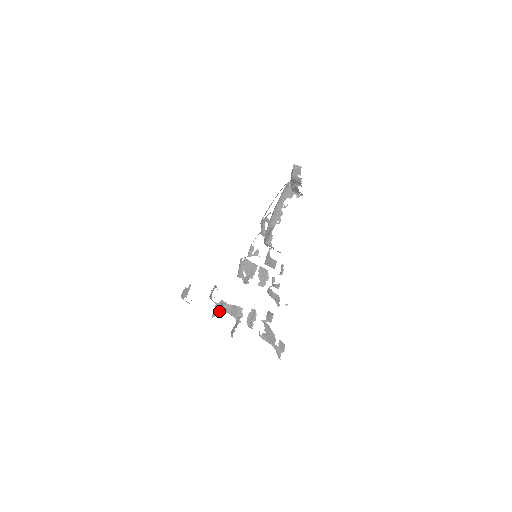
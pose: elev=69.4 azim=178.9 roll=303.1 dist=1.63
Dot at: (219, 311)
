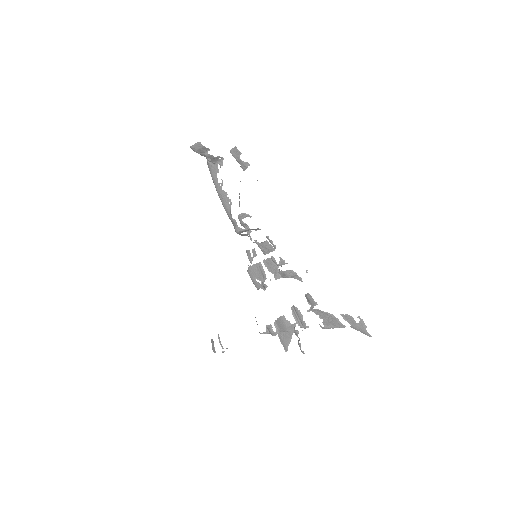
Dot at: (285, 340)
